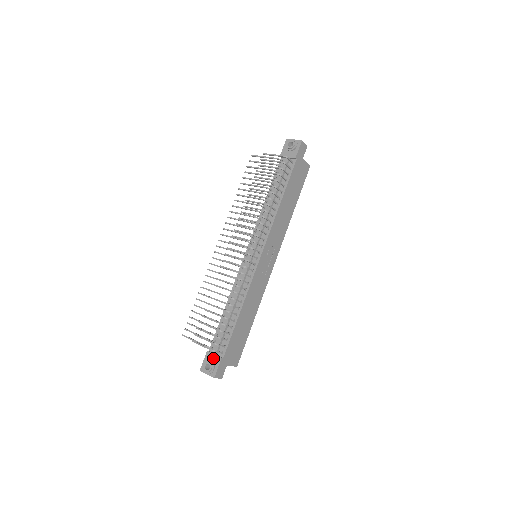
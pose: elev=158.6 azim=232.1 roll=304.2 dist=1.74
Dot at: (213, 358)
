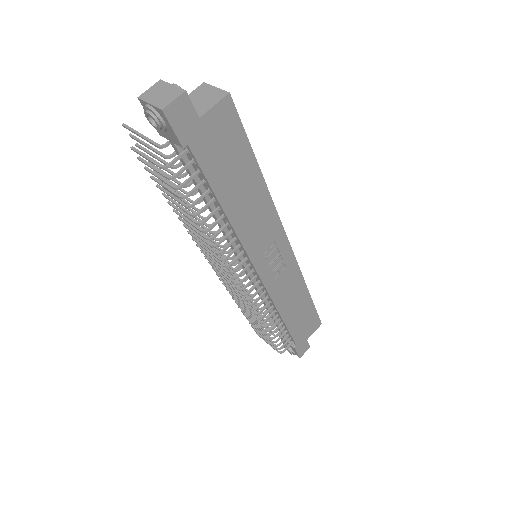
Dot at: (287, 344)
